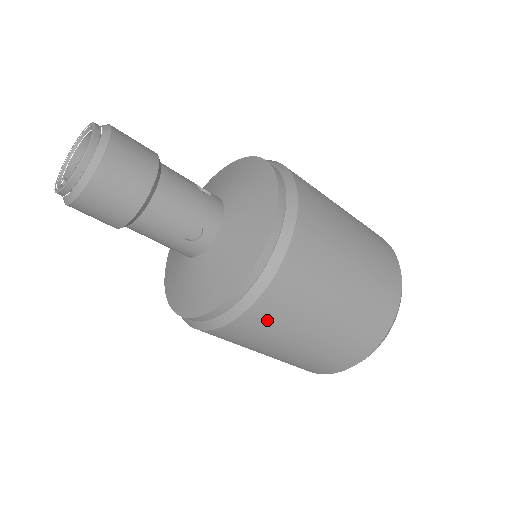
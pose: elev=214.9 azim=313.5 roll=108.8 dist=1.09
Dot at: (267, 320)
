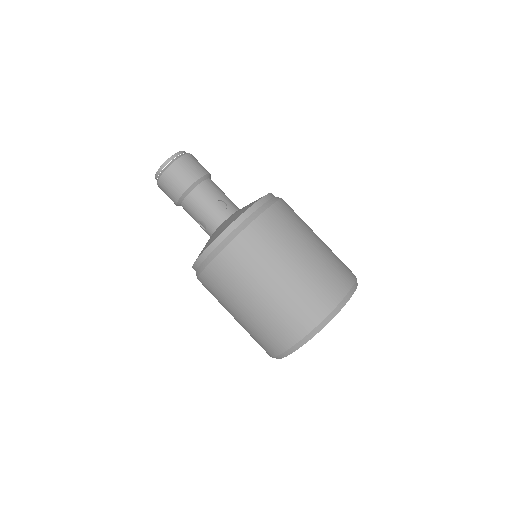
Dot at: (260, 239)
